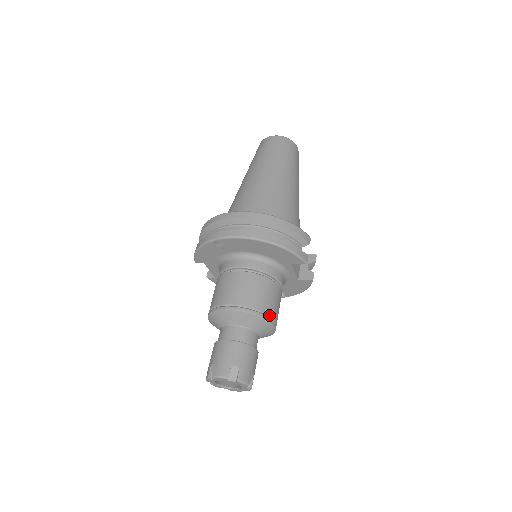
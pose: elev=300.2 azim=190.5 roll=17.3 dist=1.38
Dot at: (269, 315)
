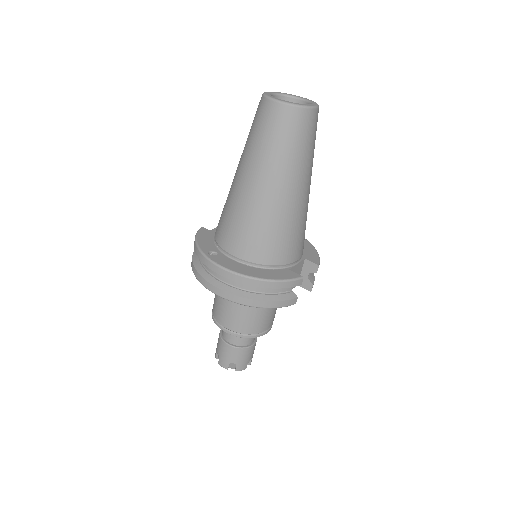
Dot at: (260, 332)
